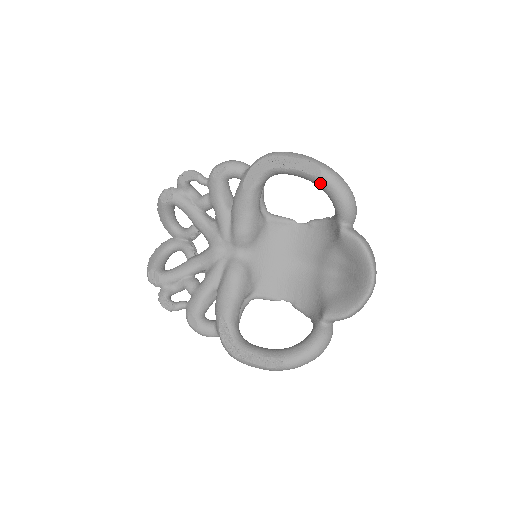
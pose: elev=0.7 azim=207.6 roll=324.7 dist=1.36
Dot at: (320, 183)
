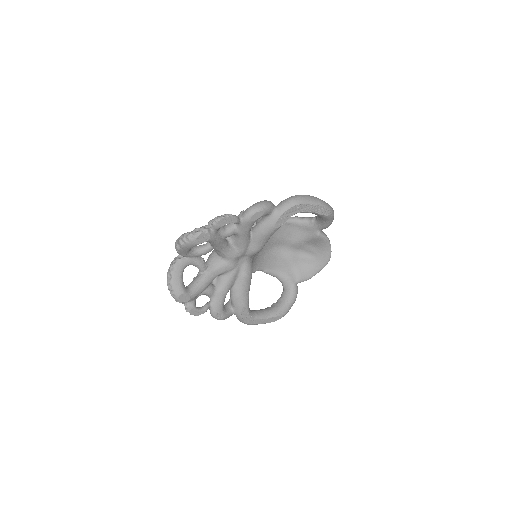
Dot at: (325, 218)
